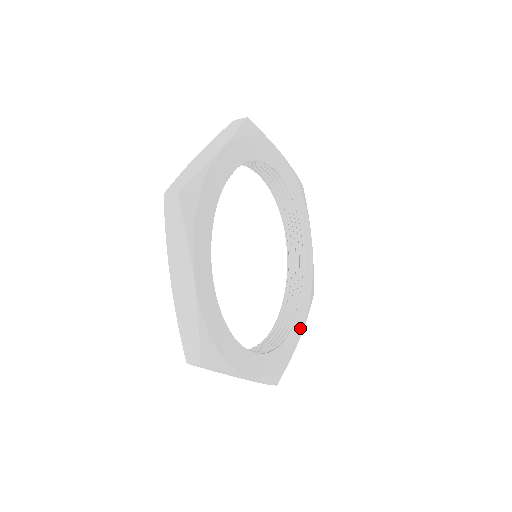
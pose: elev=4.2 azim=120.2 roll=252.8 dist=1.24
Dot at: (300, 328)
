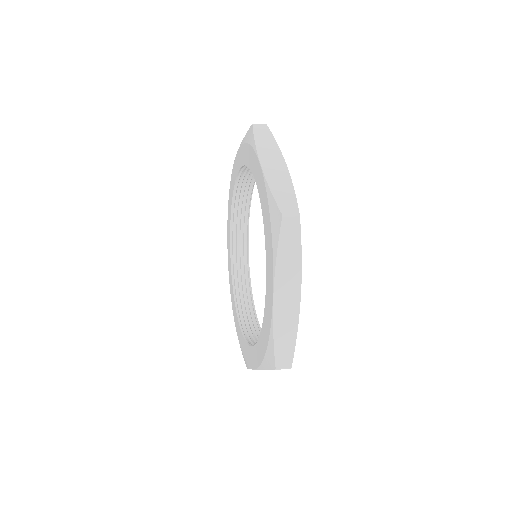
Dot at: occluded
